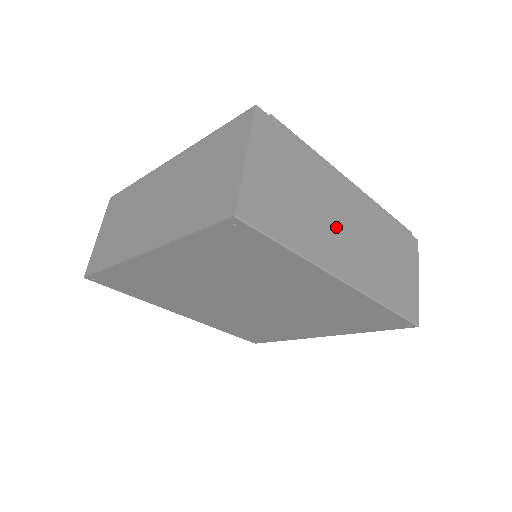
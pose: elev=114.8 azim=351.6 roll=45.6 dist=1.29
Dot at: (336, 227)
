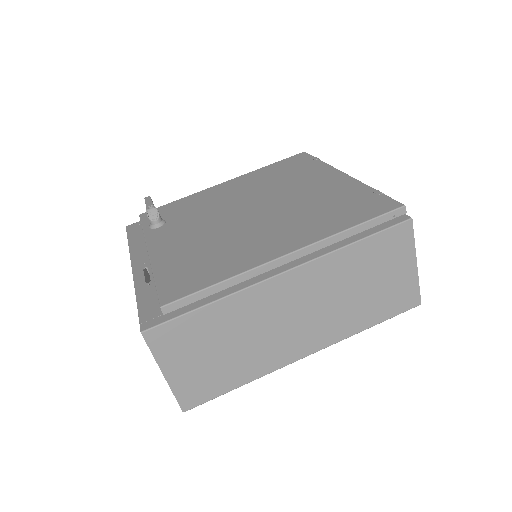
Dot at: (279, 329)
